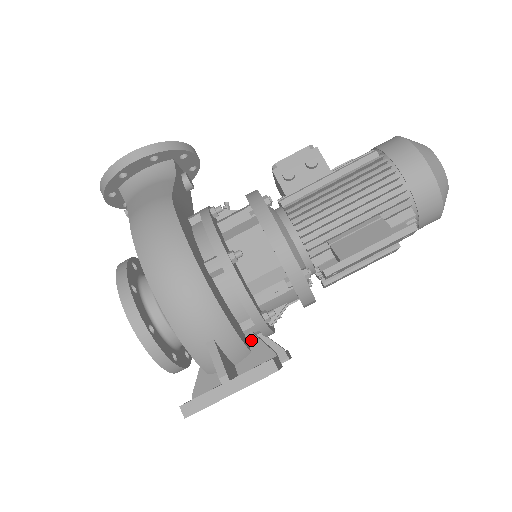
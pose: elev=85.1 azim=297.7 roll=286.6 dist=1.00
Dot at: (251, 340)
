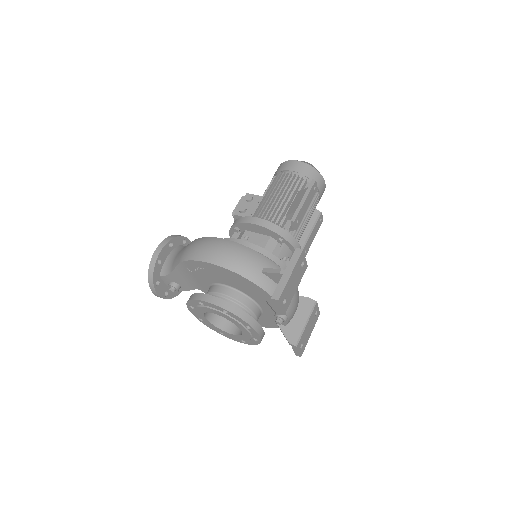
Dot at: occluded
